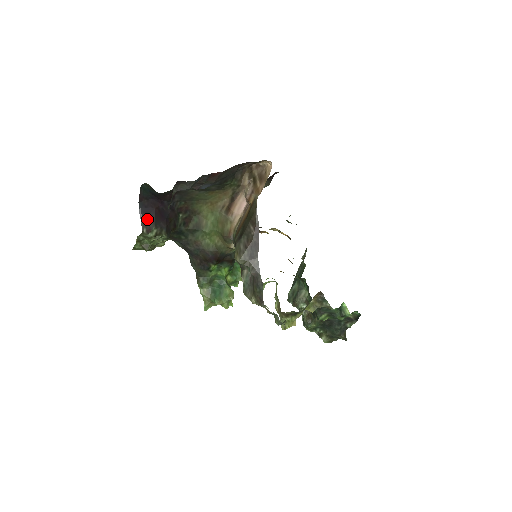
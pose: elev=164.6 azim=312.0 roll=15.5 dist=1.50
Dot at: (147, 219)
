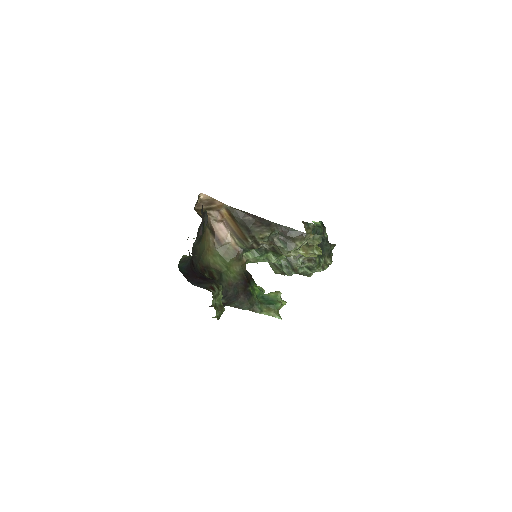
Dot at: (203, 285)
